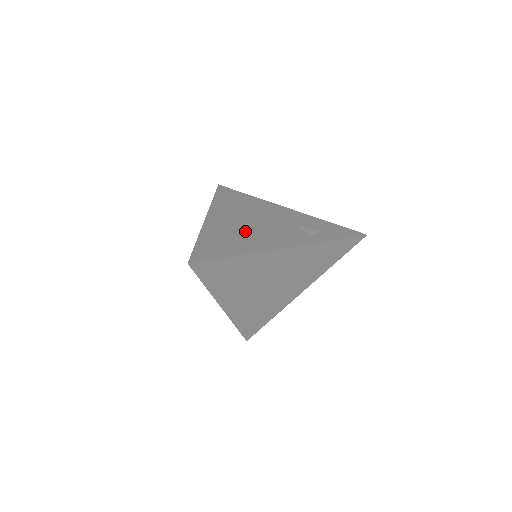
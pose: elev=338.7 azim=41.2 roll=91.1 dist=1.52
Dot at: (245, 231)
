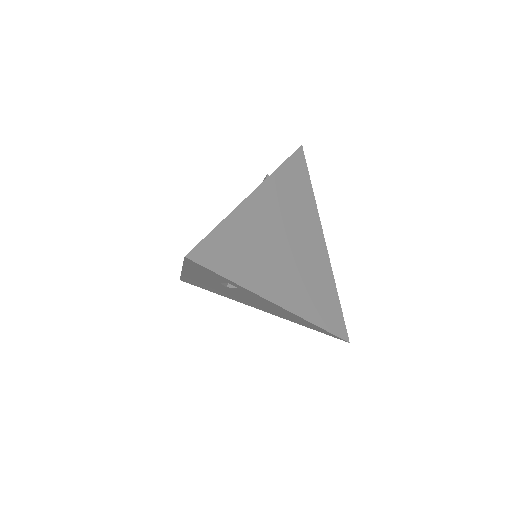
Dot at: occluded
